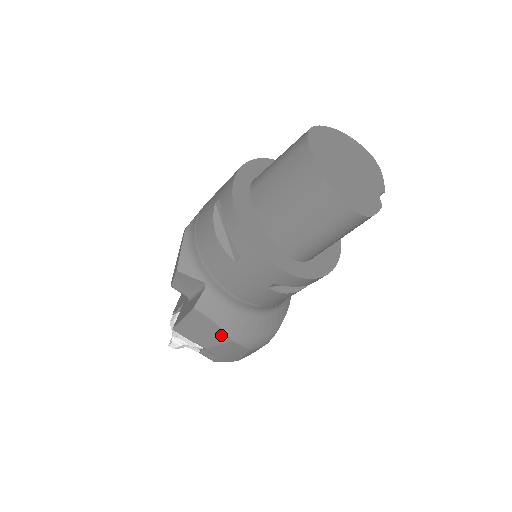
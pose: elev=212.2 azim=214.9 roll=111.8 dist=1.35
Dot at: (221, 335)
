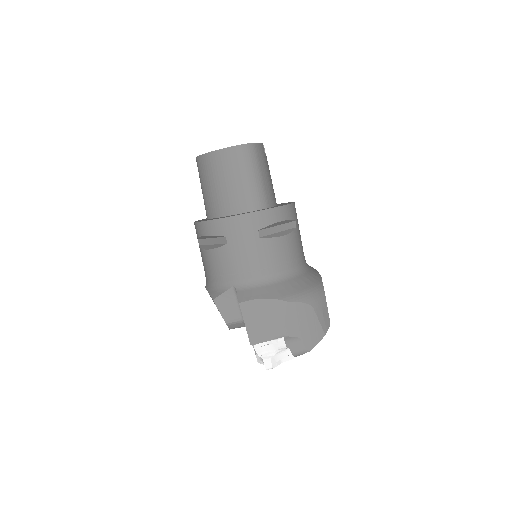
Dot at: (276, 306)
